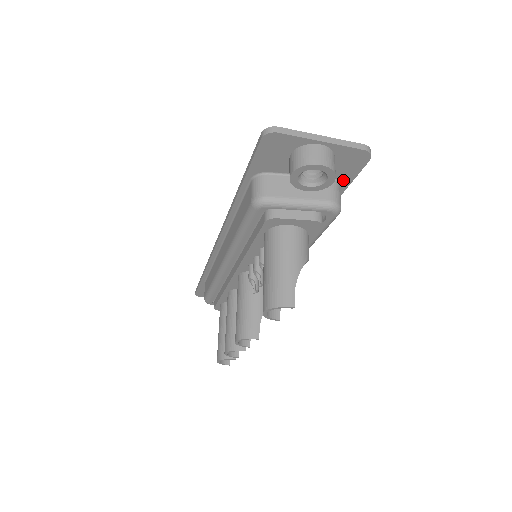
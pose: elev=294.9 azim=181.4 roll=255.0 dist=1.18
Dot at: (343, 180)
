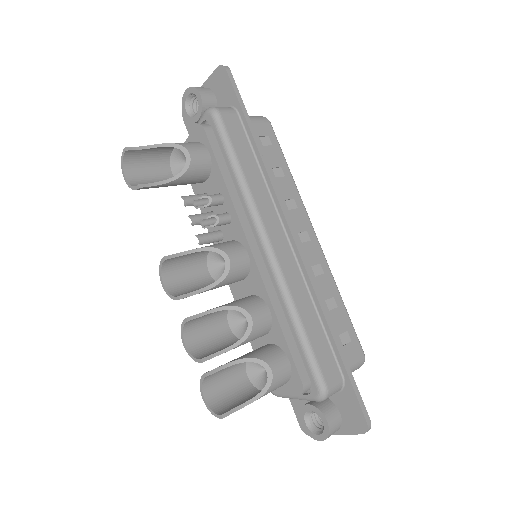
Dot at: (233, 103)
